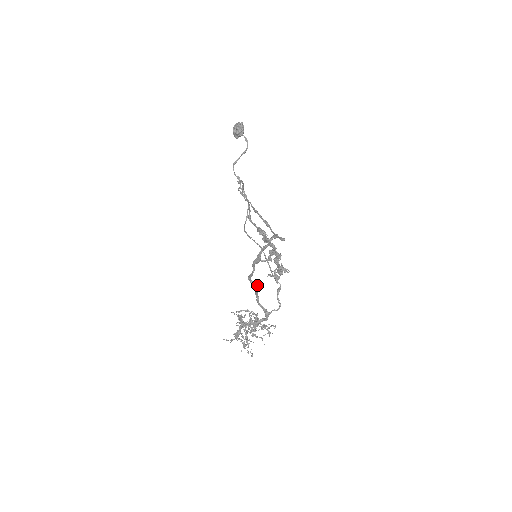
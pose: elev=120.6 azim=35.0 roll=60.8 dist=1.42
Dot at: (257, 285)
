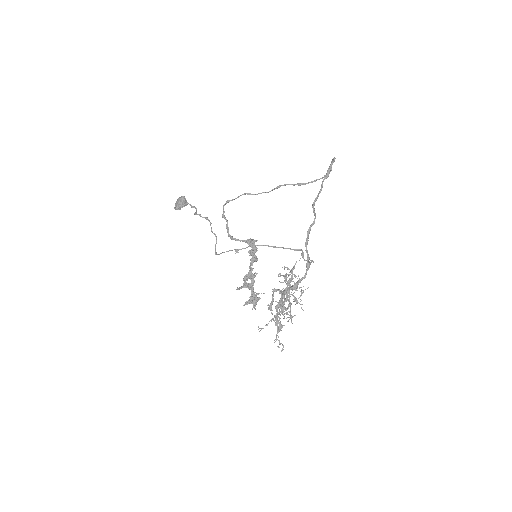
Dot at: (315, 214)
